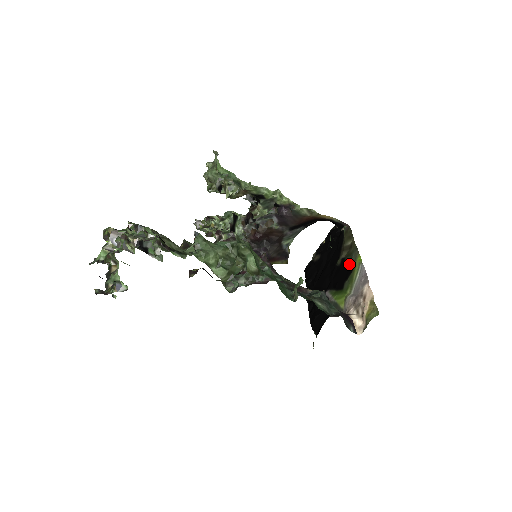
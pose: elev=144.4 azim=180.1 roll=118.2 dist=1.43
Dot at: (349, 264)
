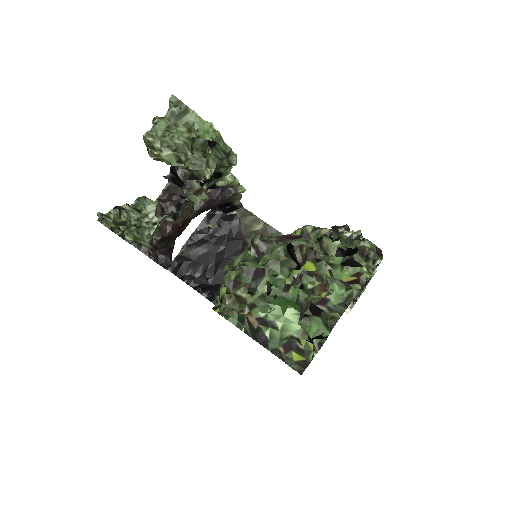
Dot at: occluded
